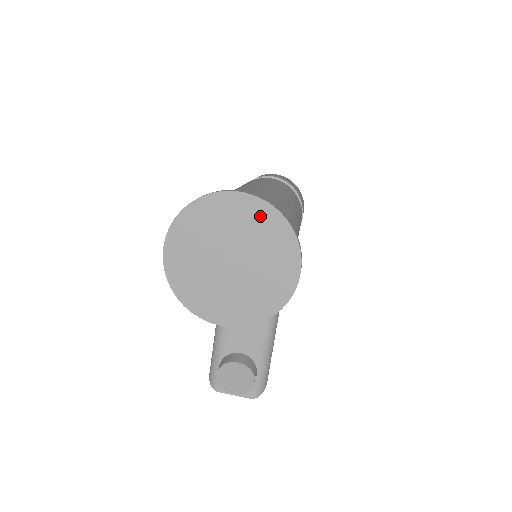
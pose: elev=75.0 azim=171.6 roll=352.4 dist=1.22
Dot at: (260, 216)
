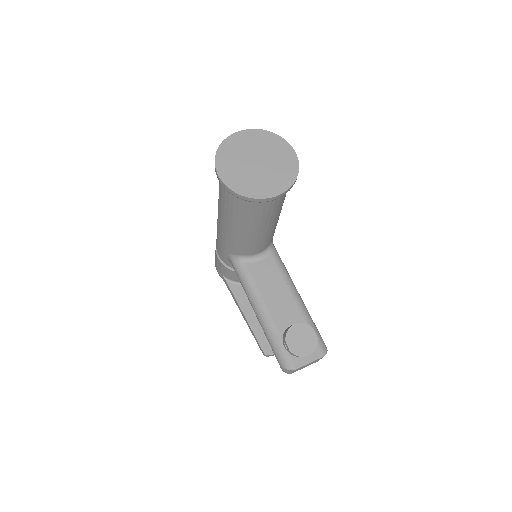
Dot at: (257, 136)
